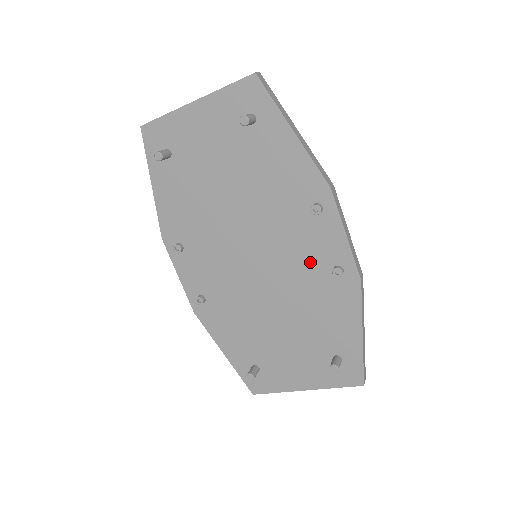
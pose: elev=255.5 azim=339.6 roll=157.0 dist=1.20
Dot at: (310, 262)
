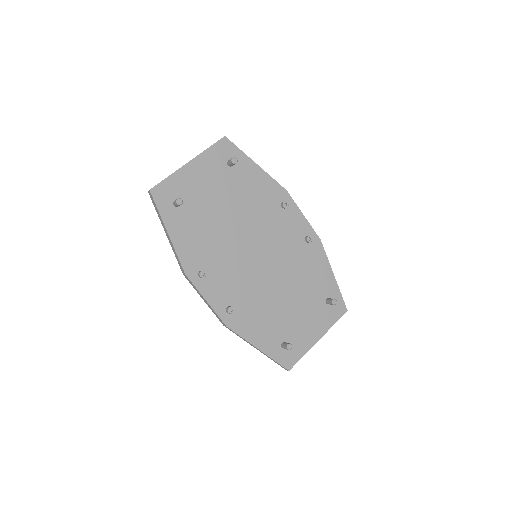
Dot at: (291, 242)
